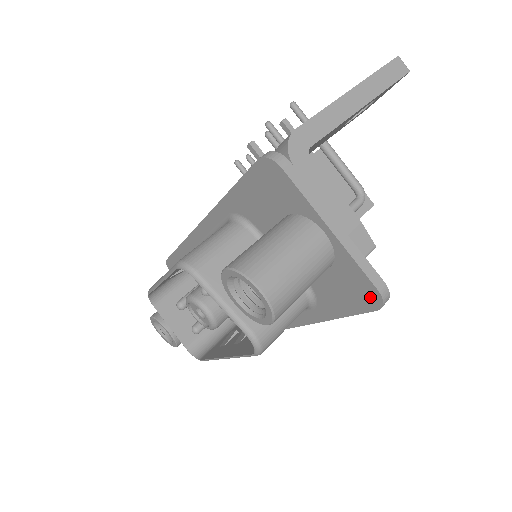
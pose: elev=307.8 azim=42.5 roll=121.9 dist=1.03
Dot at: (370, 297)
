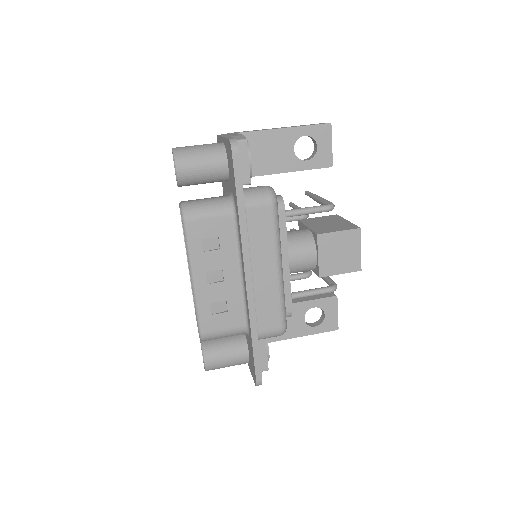
Dot at: (230, 150)
